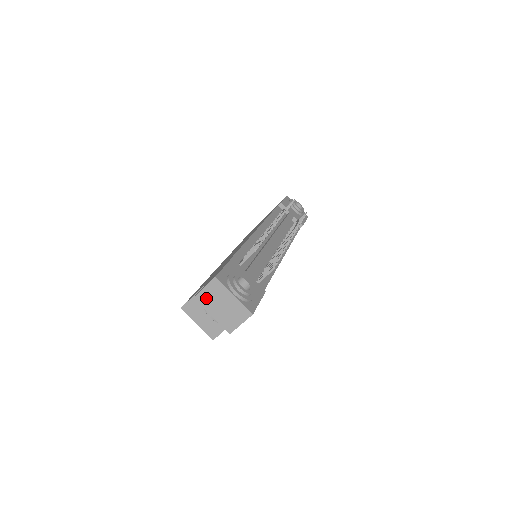
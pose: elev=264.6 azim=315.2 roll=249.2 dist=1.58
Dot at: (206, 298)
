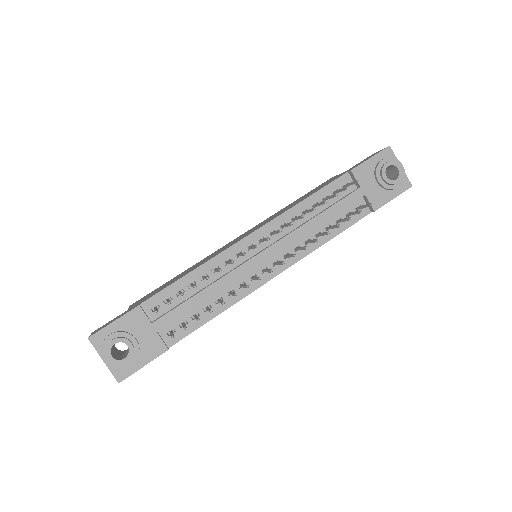
Dot at: occluded
